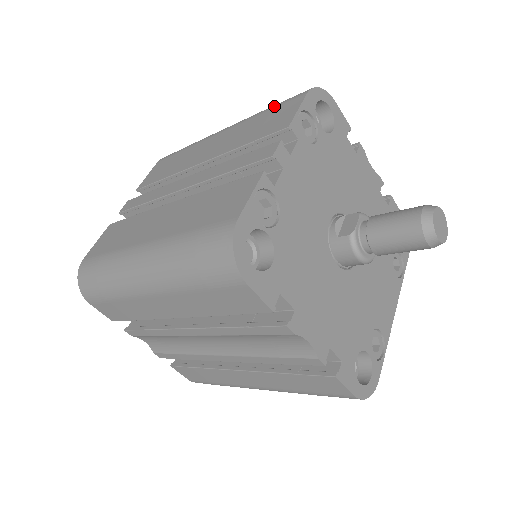
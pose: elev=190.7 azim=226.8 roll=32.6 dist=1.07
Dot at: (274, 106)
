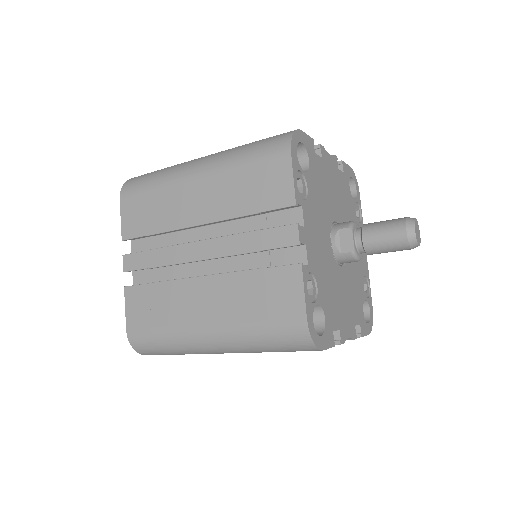
Dot at: (254, 160)
